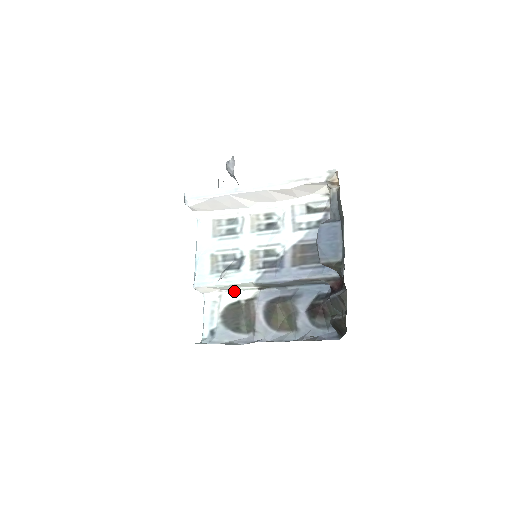
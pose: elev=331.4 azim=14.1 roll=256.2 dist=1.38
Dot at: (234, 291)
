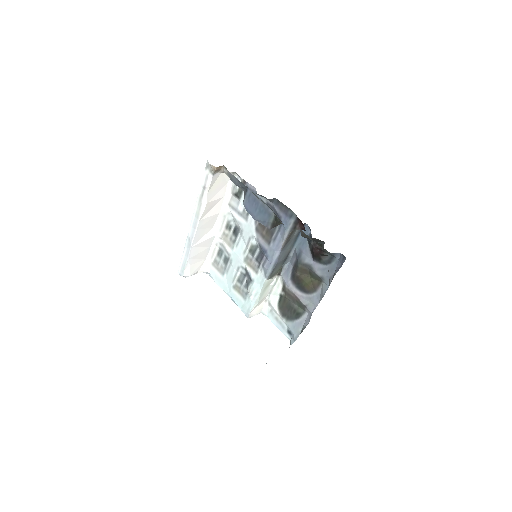
Dot at: (271, 292)
